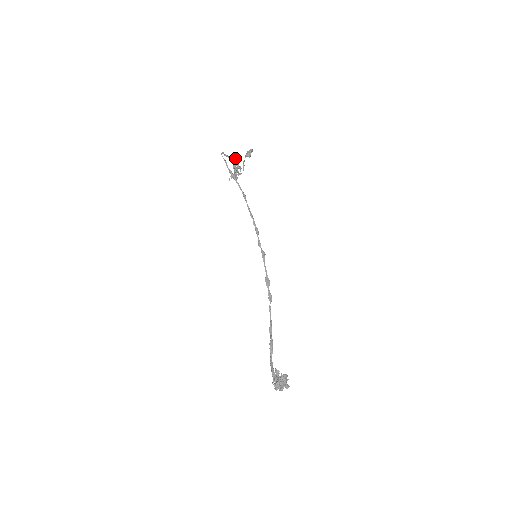
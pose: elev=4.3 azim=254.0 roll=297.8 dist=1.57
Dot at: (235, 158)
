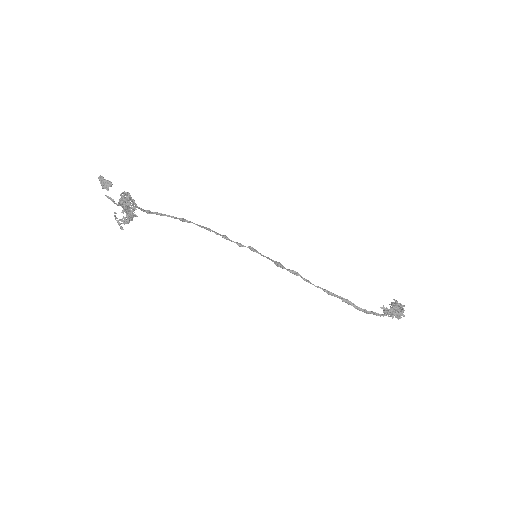
Dot at: occluded
